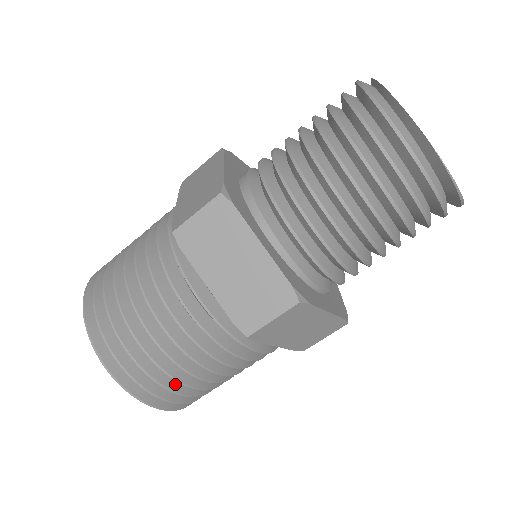
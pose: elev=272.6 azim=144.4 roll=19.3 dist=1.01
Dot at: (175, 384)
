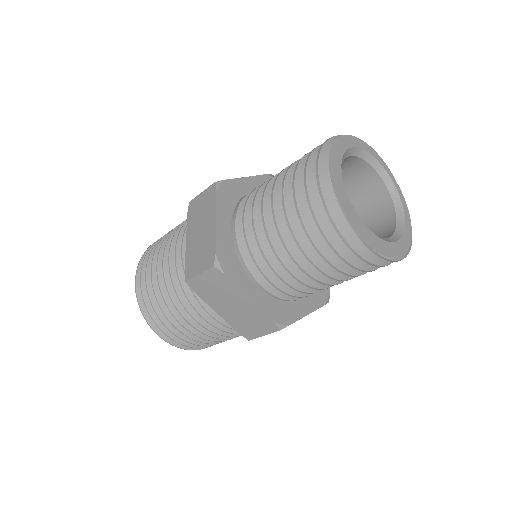
Dot at: occluded
